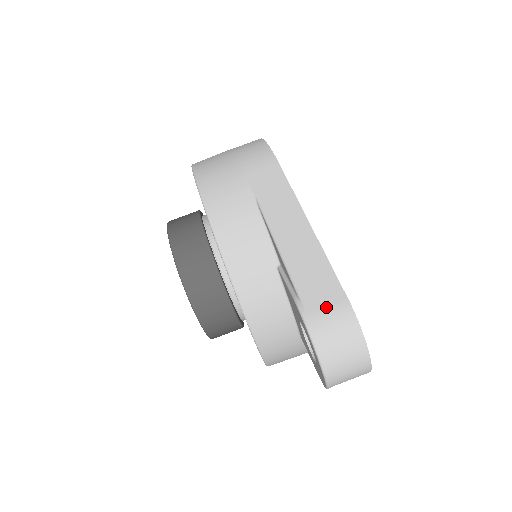
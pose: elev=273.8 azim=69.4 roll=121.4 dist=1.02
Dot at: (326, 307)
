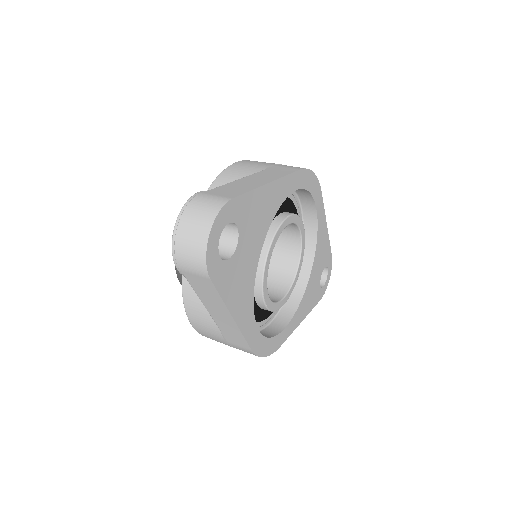
Dot at: (216, 195)
